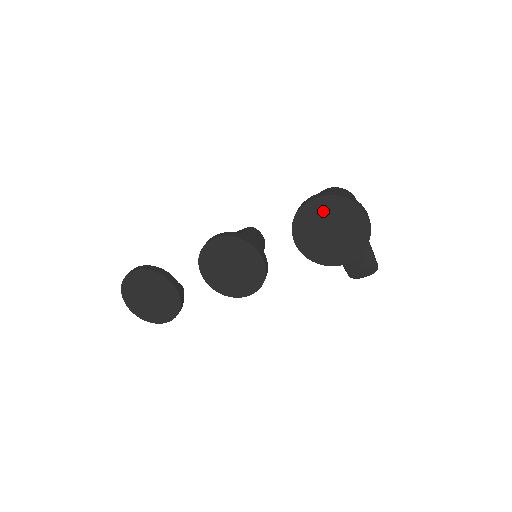
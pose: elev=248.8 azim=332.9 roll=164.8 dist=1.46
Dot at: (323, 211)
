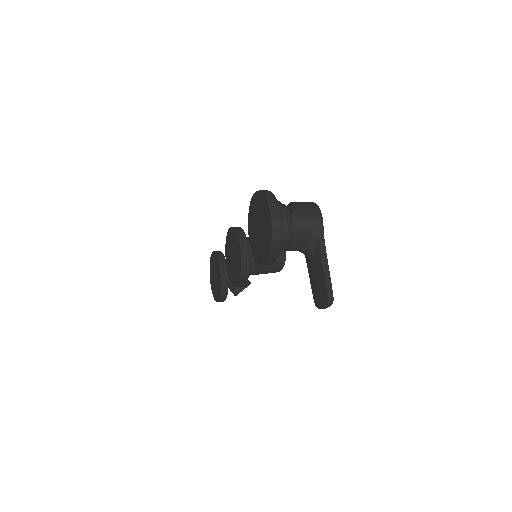
Dot at: (257, 206)
